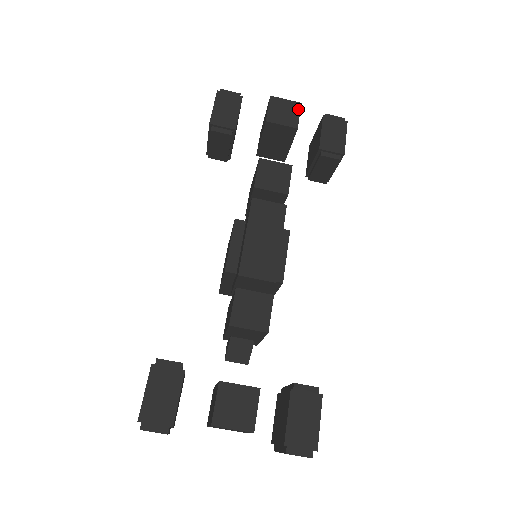
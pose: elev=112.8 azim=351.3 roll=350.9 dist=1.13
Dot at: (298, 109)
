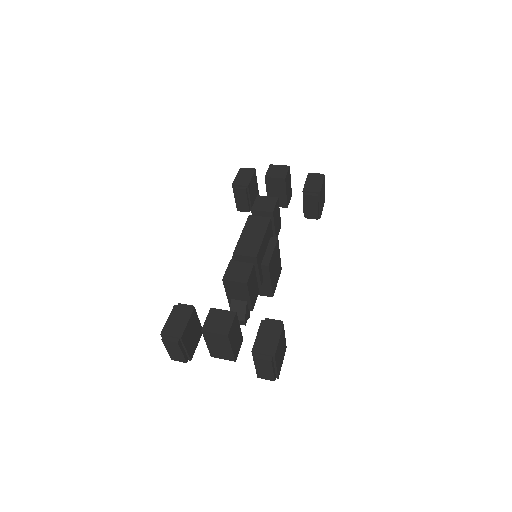
Dot at: (287, 169)
